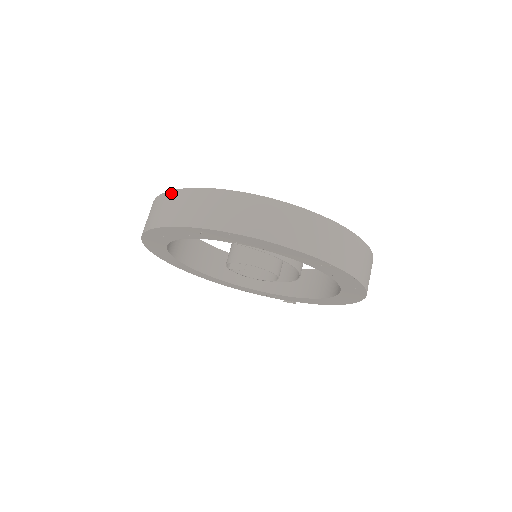
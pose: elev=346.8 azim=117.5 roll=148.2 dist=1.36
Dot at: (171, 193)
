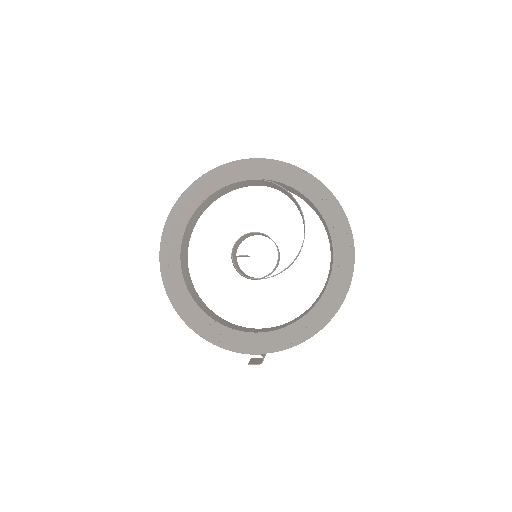
Dot at: occluded
